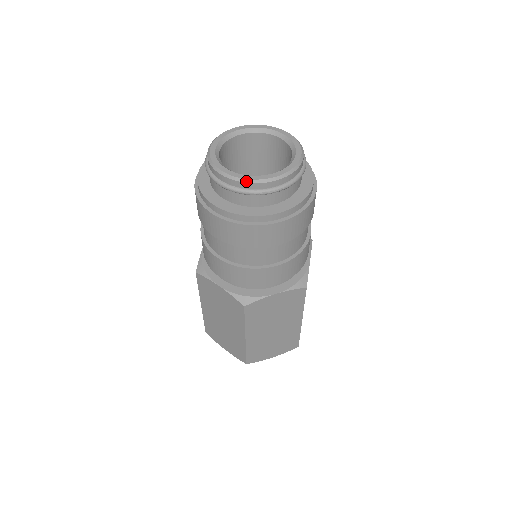
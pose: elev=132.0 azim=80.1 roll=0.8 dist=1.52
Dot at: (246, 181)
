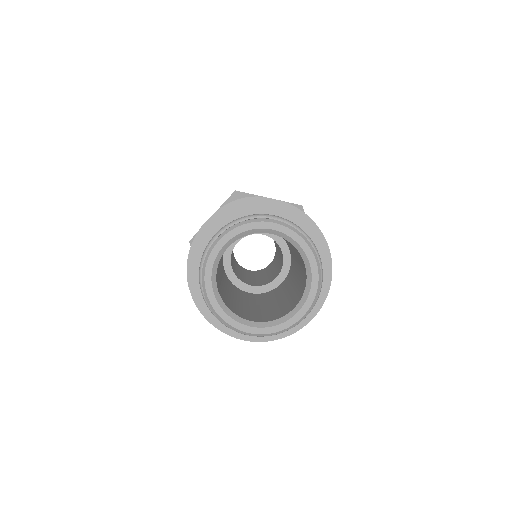
Dot at: (278, 333)
